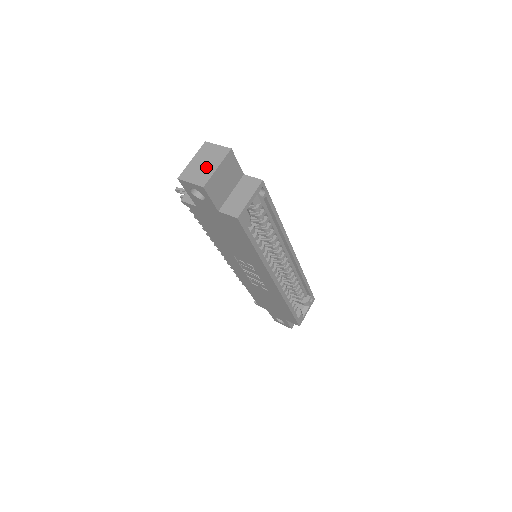
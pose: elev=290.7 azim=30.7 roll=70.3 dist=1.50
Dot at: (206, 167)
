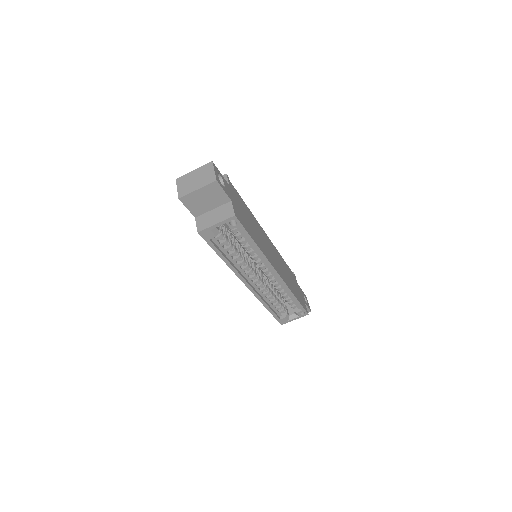
Dot at: (193, 183)
